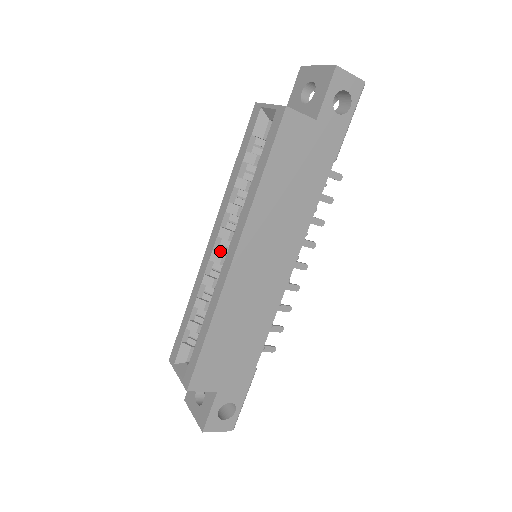
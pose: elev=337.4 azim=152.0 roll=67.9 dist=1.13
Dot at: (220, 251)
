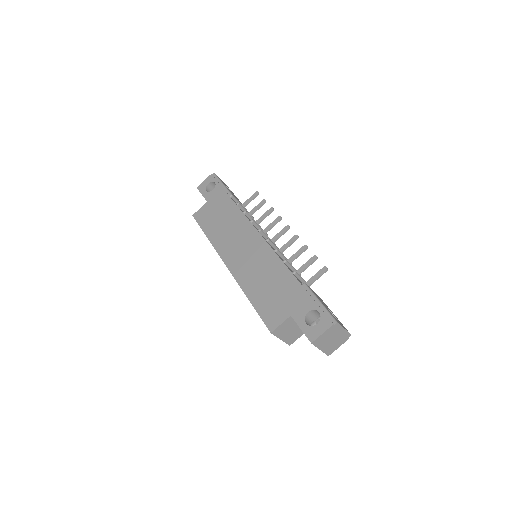
Dot at: occluded
